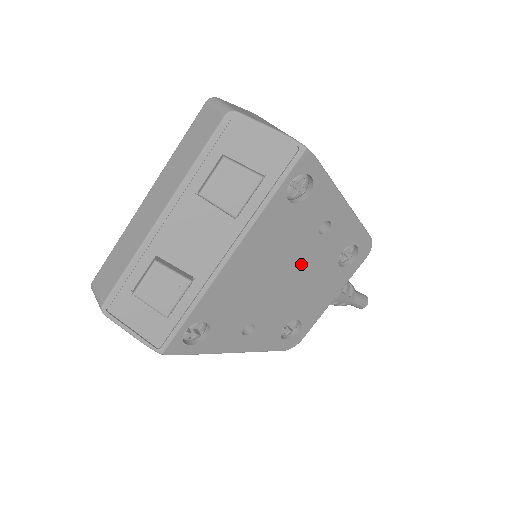
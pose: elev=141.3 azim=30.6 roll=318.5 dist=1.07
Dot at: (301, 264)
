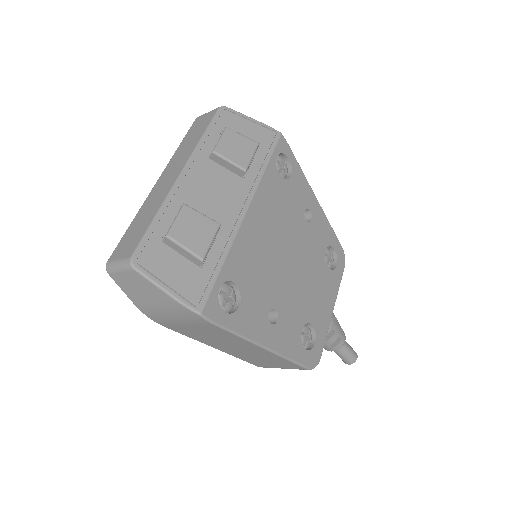
Dot at: (300, 249)
